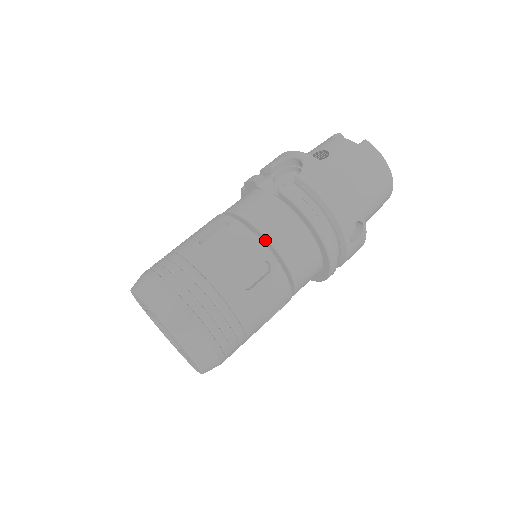
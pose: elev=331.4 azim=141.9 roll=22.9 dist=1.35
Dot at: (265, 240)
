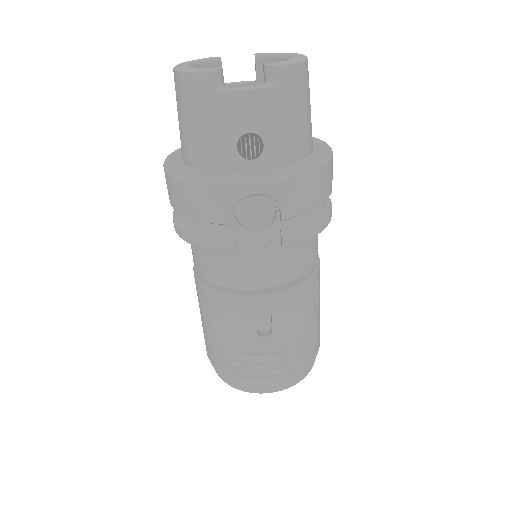
Dot at: occluded
